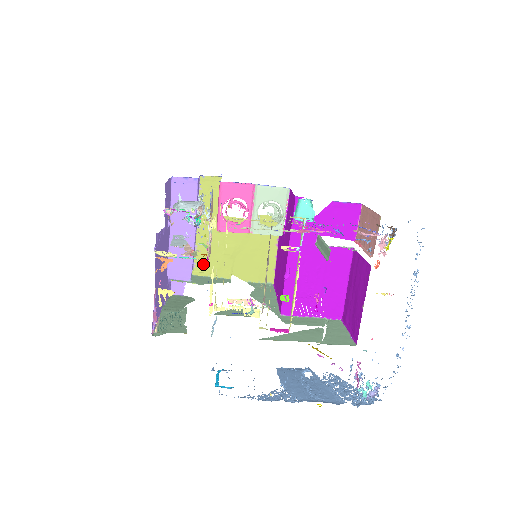
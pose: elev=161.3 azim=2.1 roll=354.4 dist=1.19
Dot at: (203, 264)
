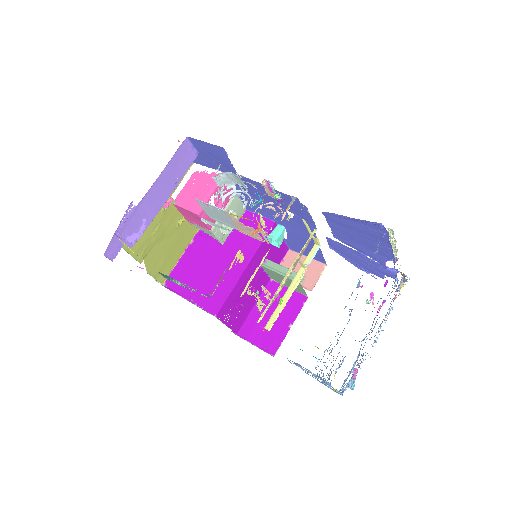
Dot at: occluded
